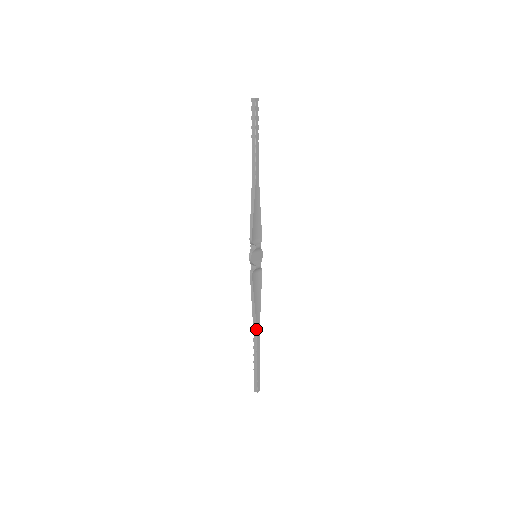
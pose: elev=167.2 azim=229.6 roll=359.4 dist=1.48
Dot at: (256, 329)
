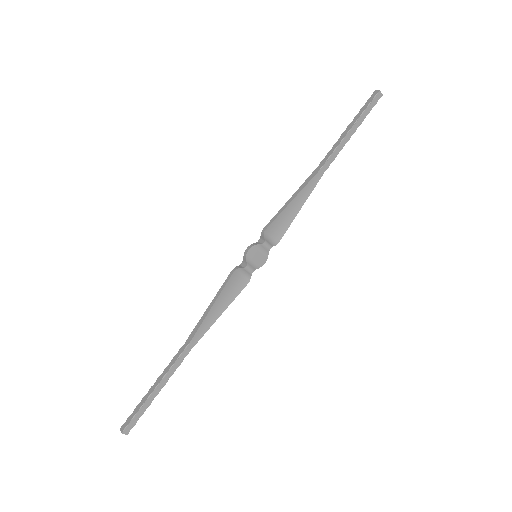
Dot at: (187, 344)
